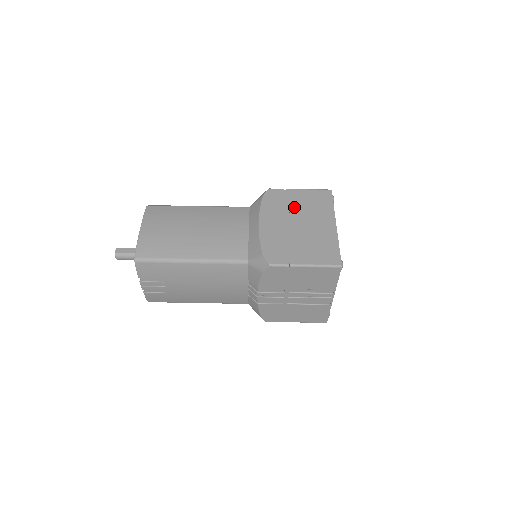
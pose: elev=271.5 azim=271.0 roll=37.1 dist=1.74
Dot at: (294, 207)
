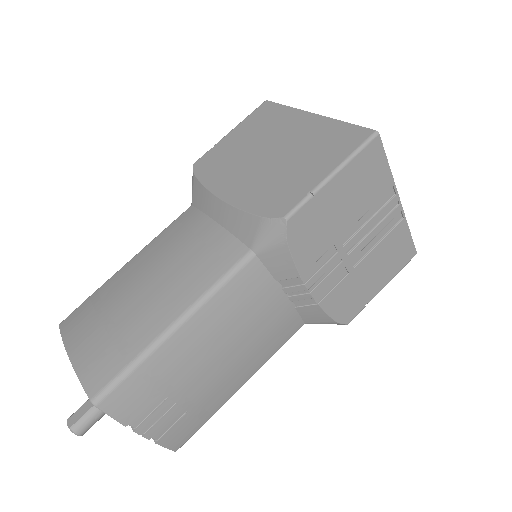
Dot at: (243, 148)
